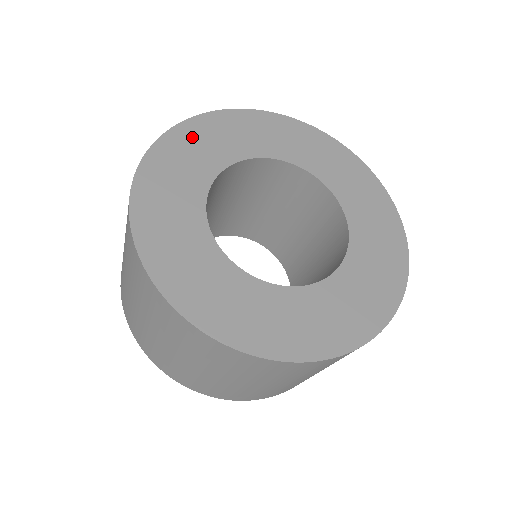
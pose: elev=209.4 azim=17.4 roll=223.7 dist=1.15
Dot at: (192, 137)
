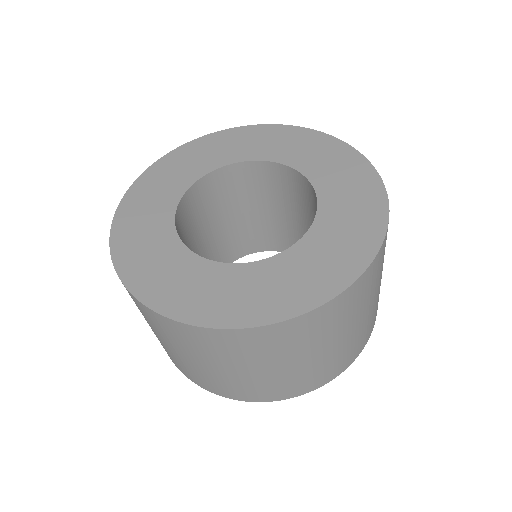
Dot at: (207, 145)
